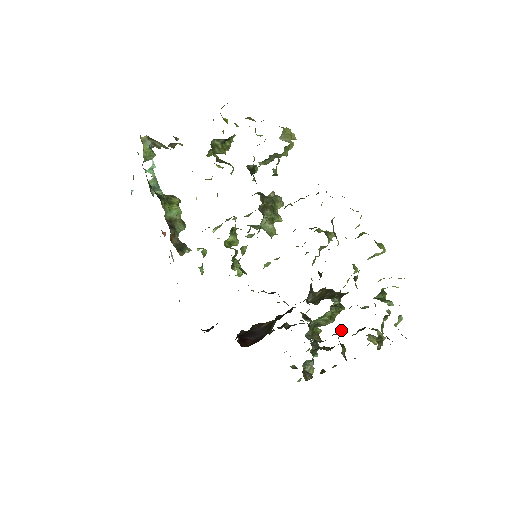
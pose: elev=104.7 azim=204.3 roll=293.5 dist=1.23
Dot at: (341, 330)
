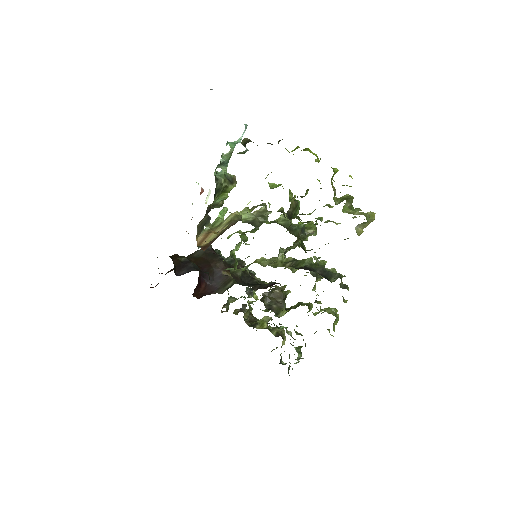
Dot at: (265, 325)
